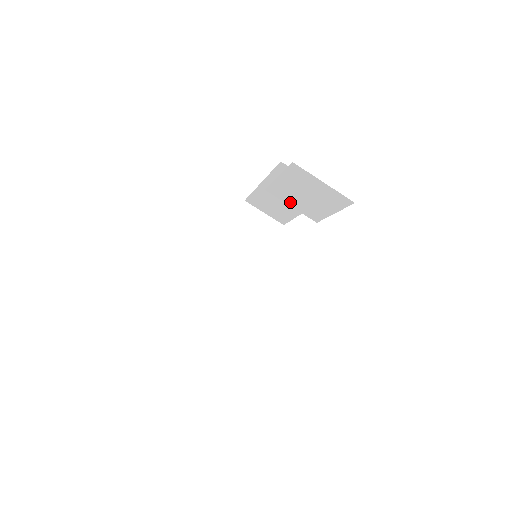
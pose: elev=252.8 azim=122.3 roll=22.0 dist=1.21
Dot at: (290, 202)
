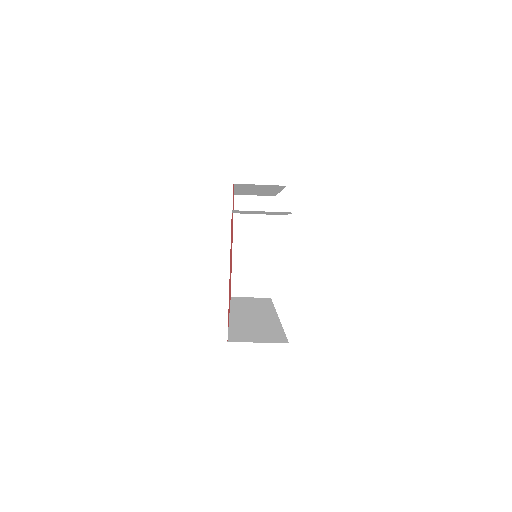
Dot at: occluded
